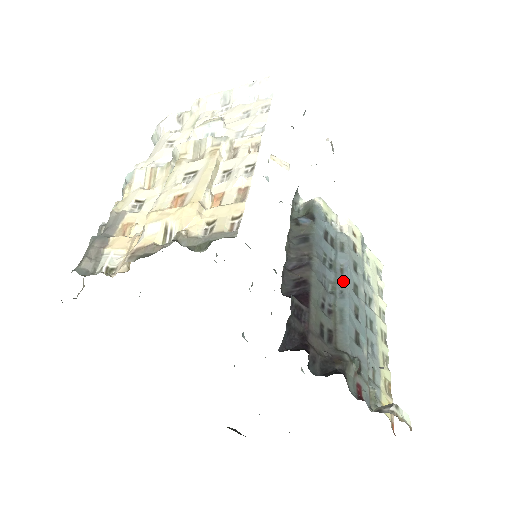
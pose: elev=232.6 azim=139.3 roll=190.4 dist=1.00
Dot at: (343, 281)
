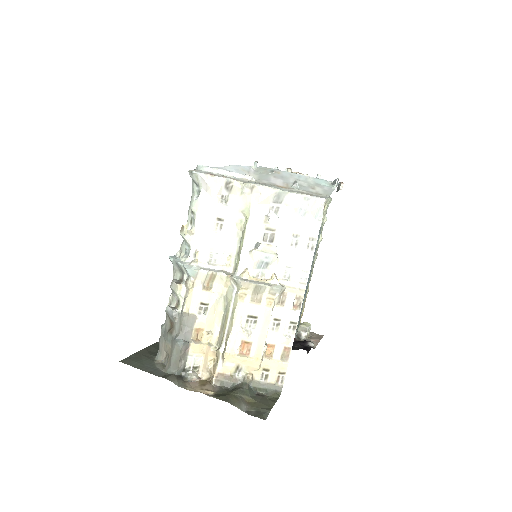
Dot at: occluded
